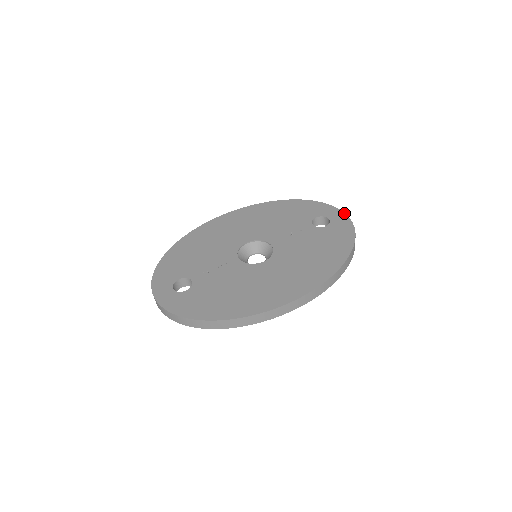
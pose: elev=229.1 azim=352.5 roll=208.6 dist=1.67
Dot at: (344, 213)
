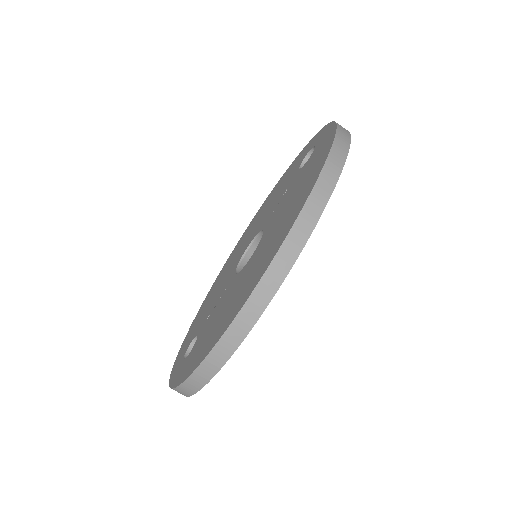
Dot at: (328, 124)
